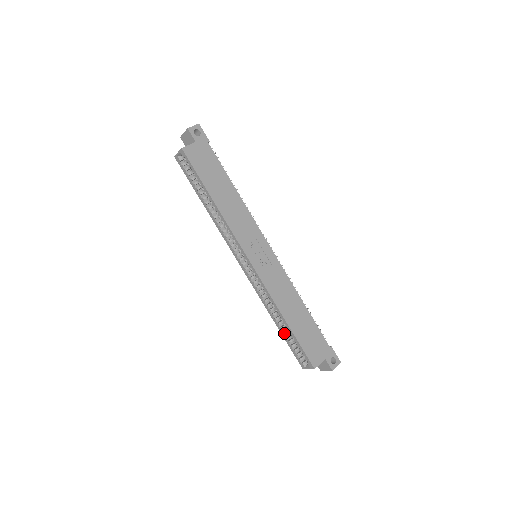
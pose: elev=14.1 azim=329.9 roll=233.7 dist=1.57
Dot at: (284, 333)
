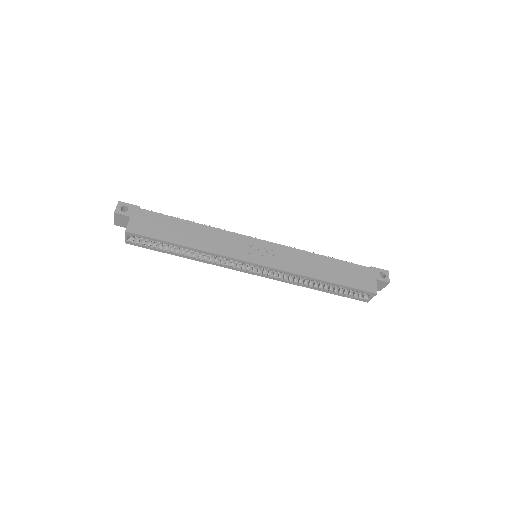
Dot at: (330, 291)
